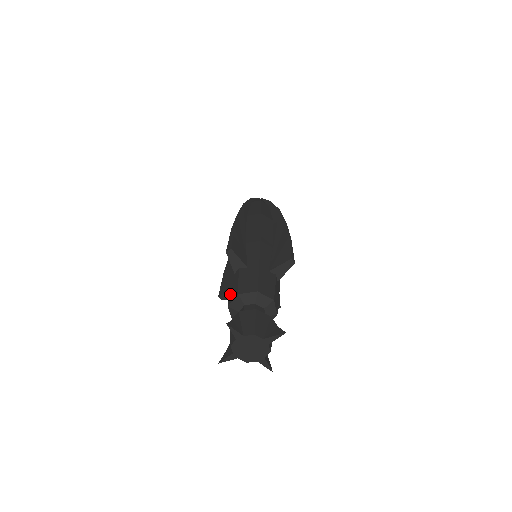
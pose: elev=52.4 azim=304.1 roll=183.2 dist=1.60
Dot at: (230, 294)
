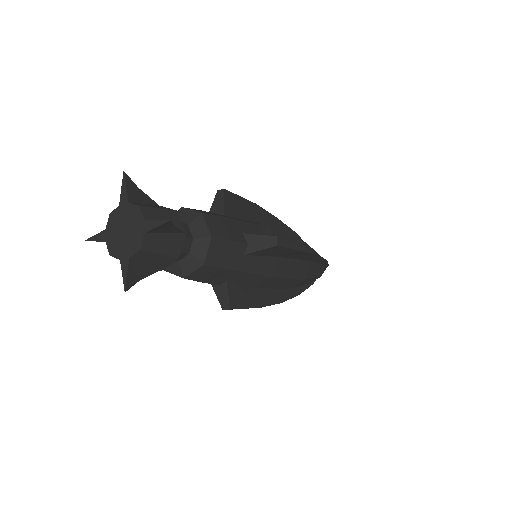
Dot at: occluded
